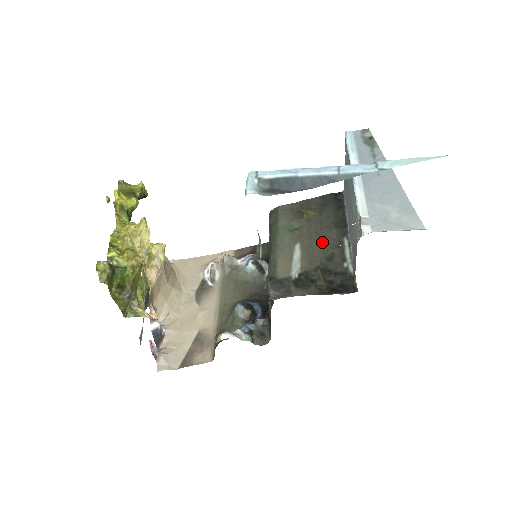
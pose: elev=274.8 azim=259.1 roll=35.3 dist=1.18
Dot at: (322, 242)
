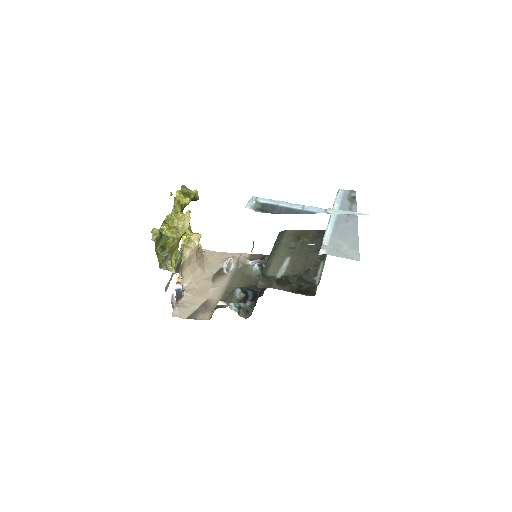
Dot at: (306, 260)
